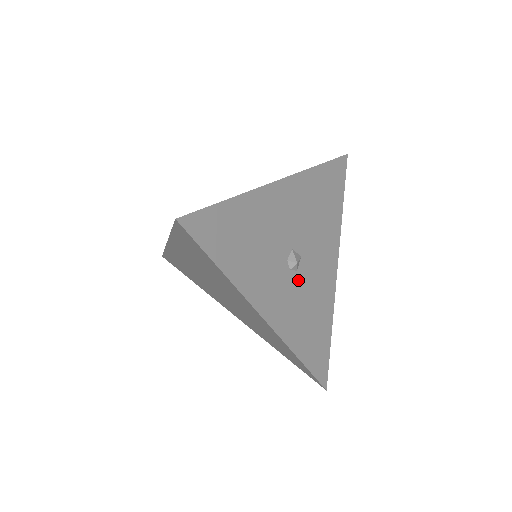
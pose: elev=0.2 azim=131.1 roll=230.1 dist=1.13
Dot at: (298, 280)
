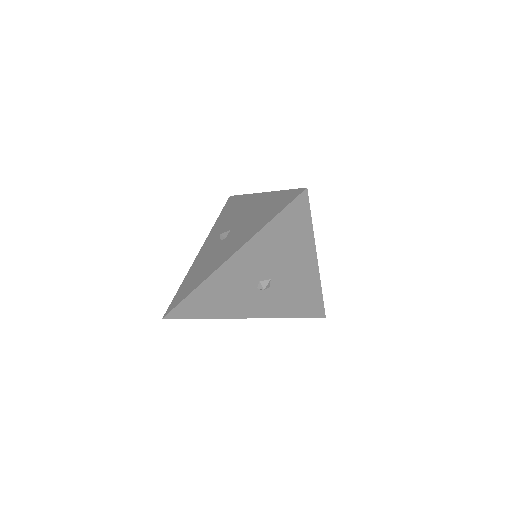
Dot at: (273, 290)
